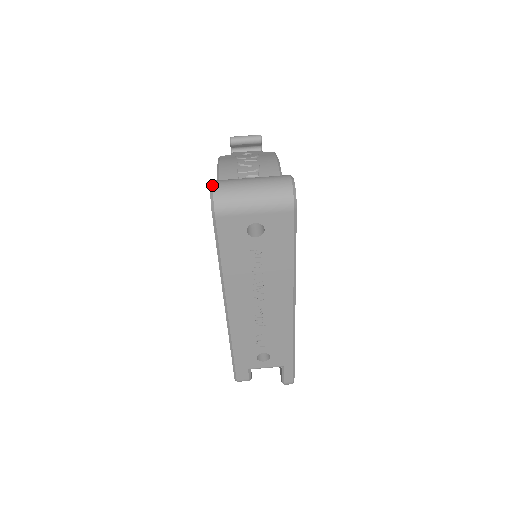
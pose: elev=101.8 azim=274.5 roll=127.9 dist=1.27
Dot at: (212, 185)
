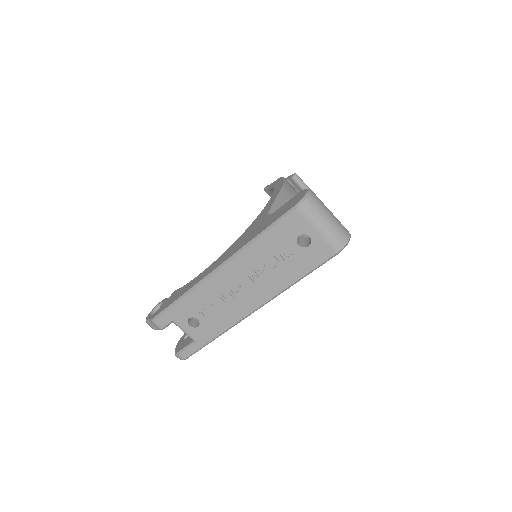
Dot at: (311, 190)
